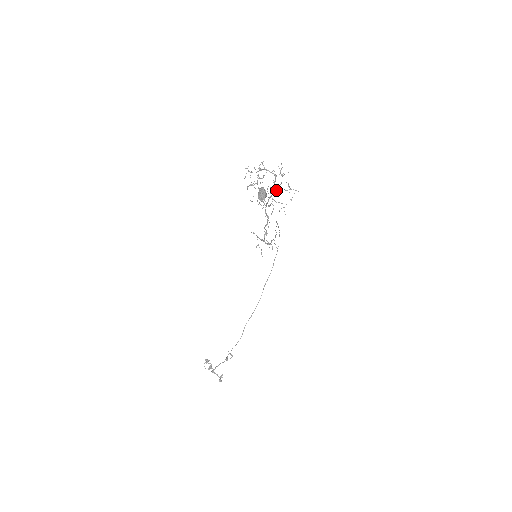
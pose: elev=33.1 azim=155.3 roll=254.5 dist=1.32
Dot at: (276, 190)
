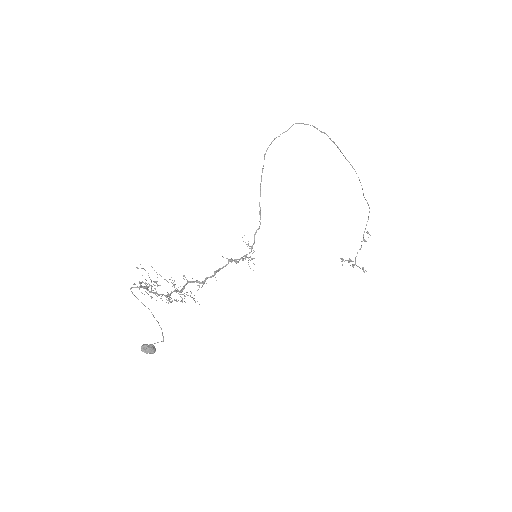
Dot at: (168, 296)
